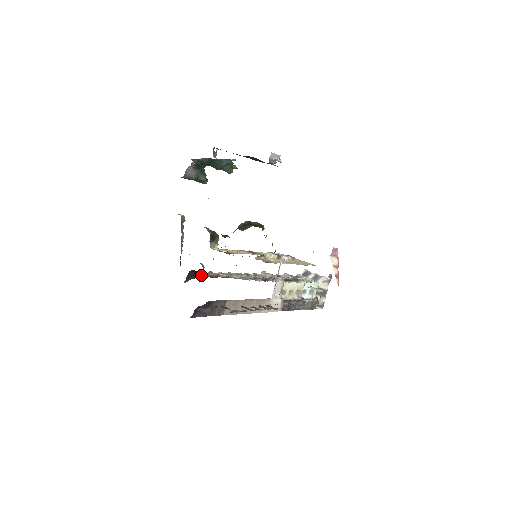
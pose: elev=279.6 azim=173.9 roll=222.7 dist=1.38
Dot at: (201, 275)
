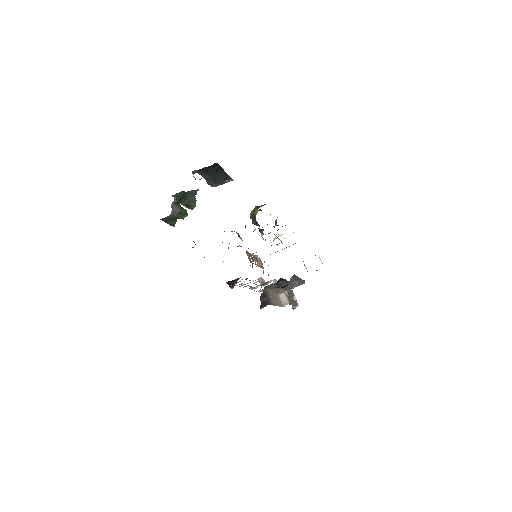
Dot at: occluded
